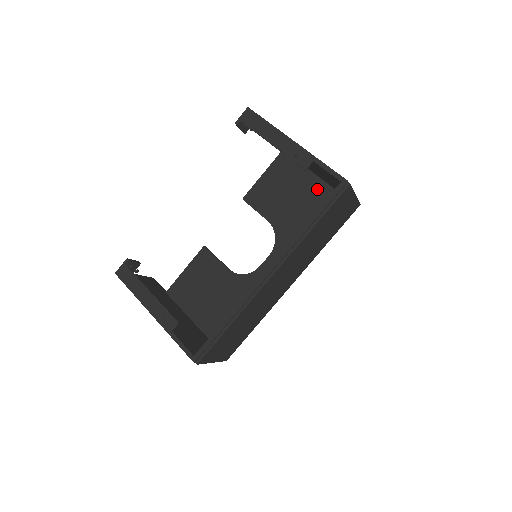
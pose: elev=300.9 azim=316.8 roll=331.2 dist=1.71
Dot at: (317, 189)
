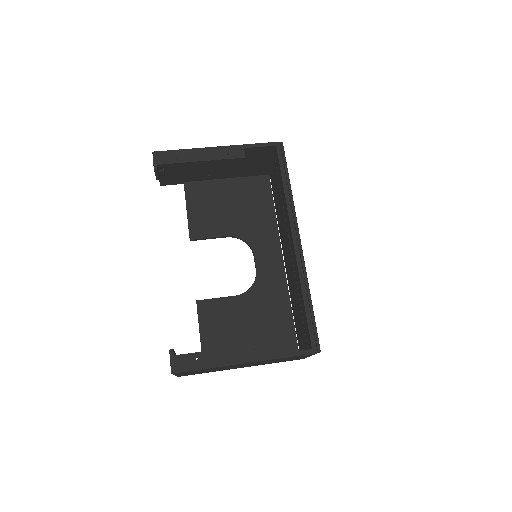
Dot at: (238, 186)
